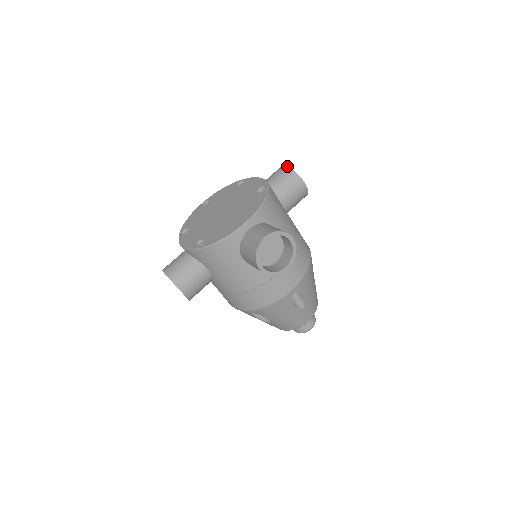
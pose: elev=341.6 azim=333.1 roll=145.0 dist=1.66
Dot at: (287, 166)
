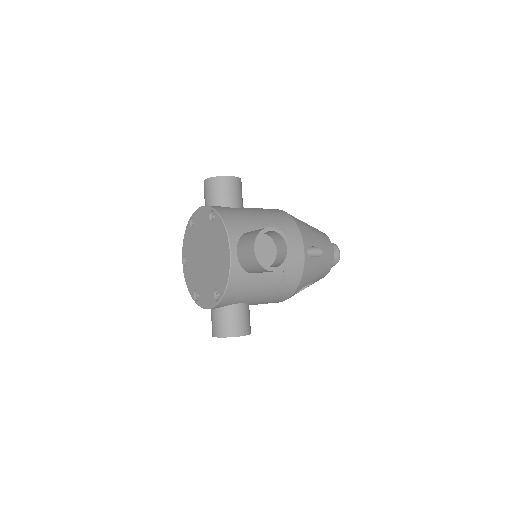
Dot at: (207, 179)
